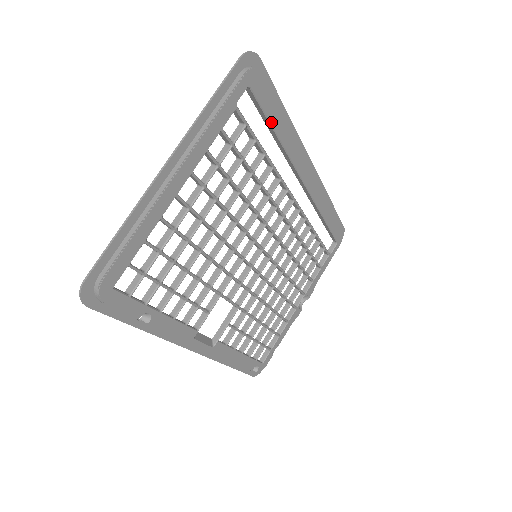
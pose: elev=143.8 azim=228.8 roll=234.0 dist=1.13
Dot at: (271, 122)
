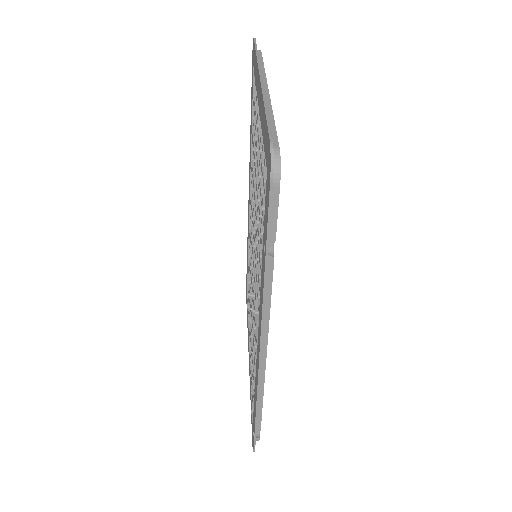
Dot at: occluded
